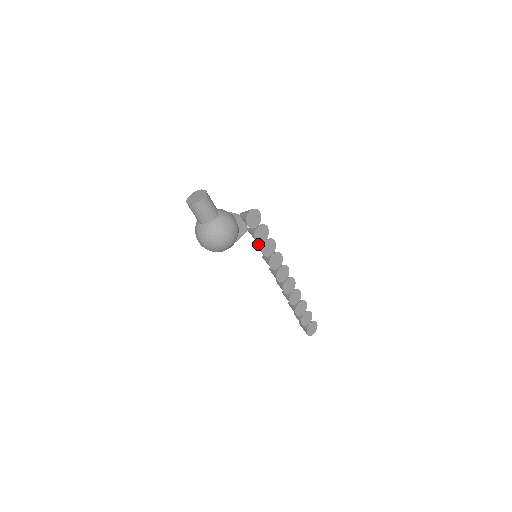
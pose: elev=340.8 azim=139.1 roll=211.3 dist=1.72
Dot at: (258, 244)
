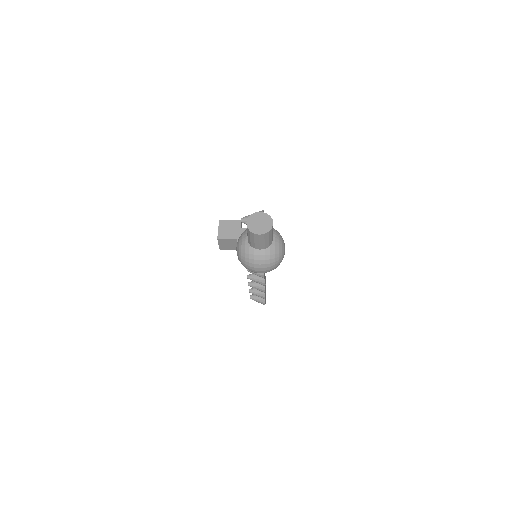
Dot at: occluded
